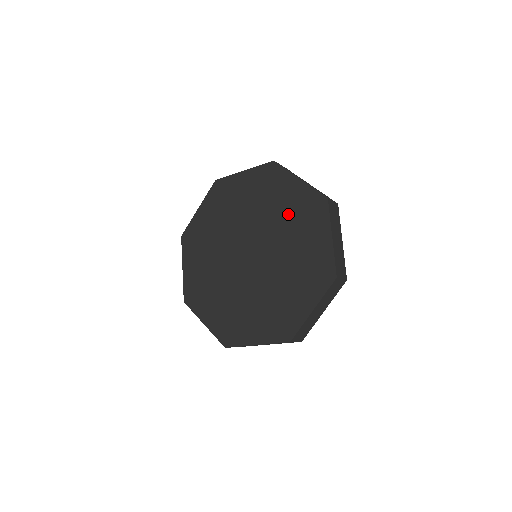
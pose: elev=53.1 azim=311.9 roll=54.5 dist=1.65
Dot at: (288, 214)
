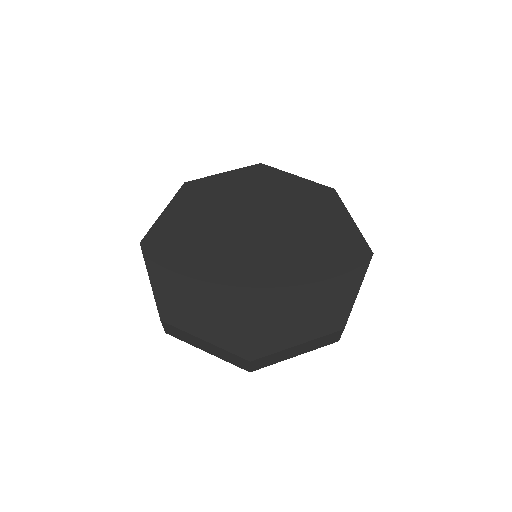
Dot at: (323, 240)
